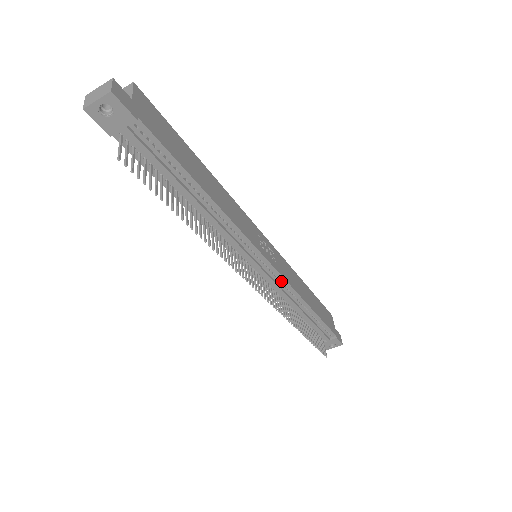
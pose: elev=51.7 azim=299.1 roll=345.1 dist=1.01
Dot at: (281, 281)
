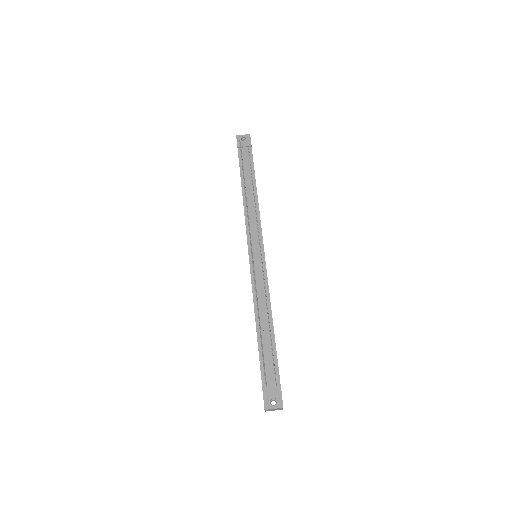
Dot at: (263, 276)
